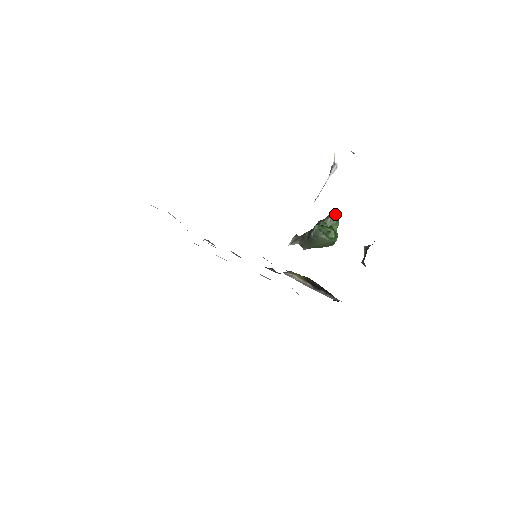
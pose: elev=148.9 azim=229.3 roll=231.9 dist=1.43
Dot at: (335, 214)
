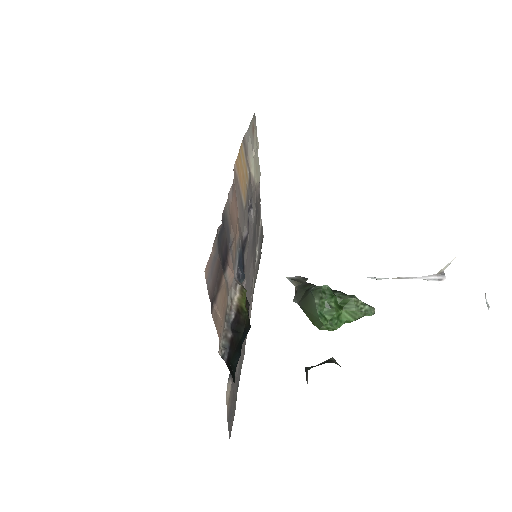
Dot at: (365, 306)
